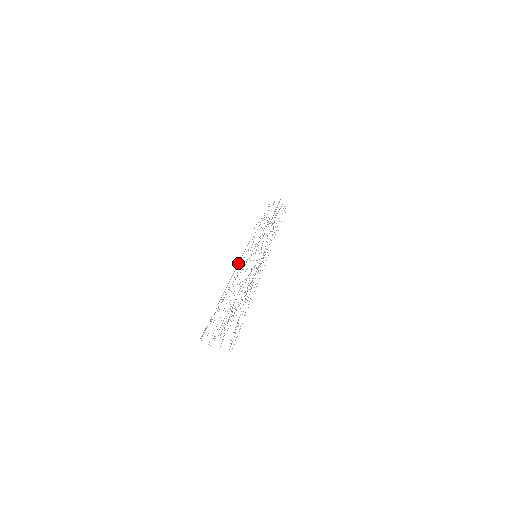
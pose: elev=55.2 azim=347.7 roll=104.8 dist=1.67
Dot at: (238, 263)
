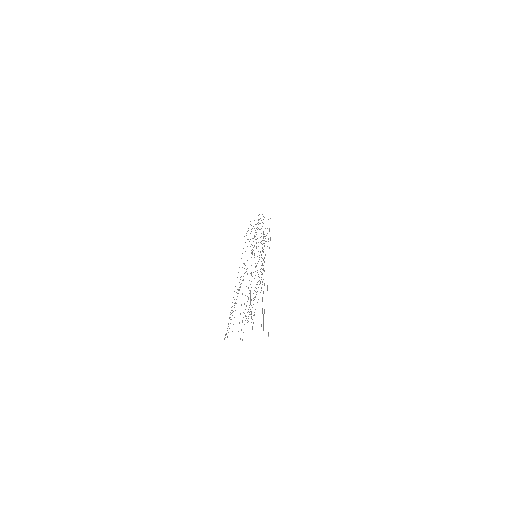
Dot at: occluded
